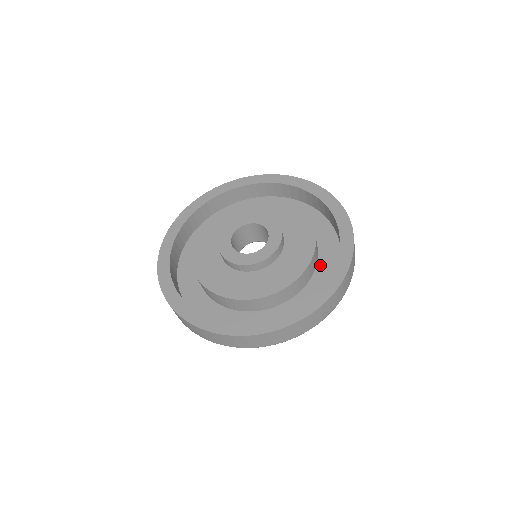
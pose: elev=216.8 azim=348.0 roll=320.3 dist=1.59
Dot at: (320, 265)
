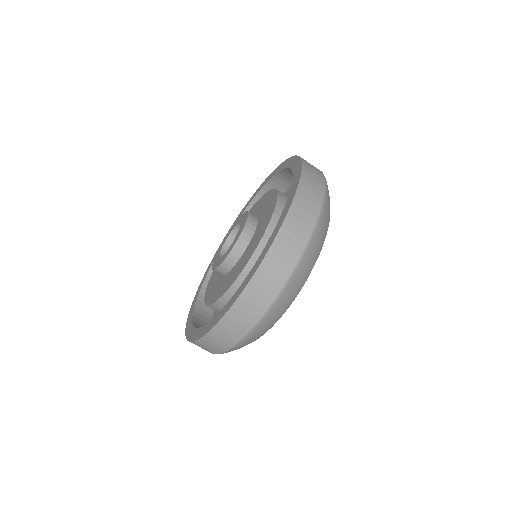
Dot at: occluded
